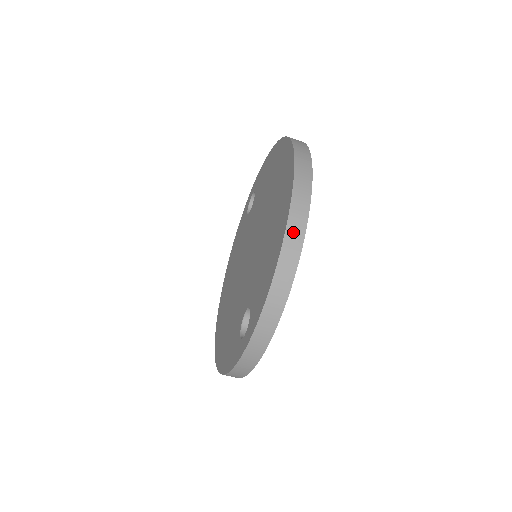
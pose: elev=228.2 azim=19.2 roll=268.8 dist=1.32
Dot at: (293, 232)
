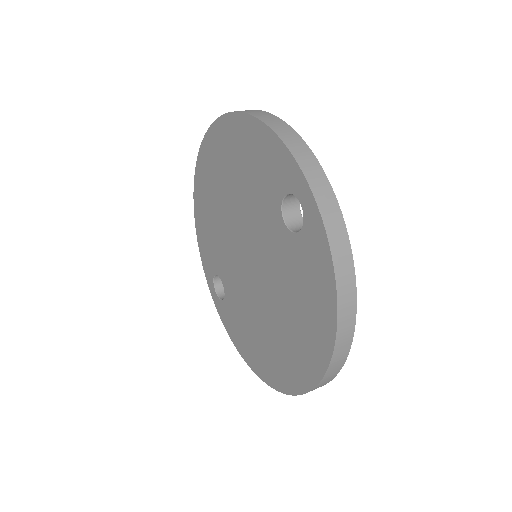
Dot at: (245, 111)
